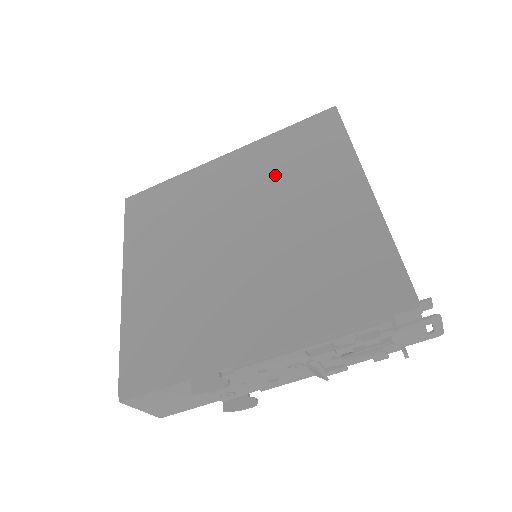
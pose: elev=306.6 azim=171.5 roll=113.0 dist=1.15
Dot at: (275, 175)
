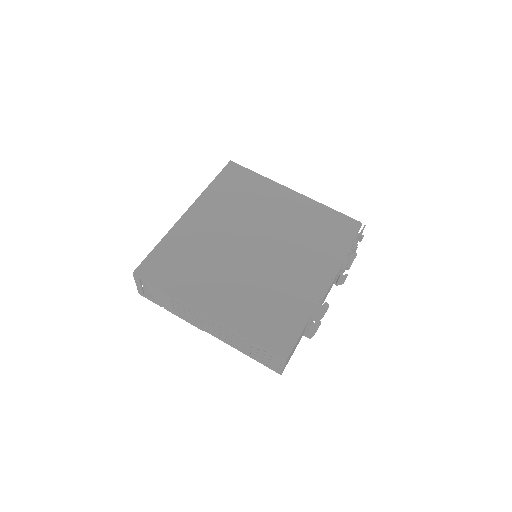
Dot at: (237, 207)
